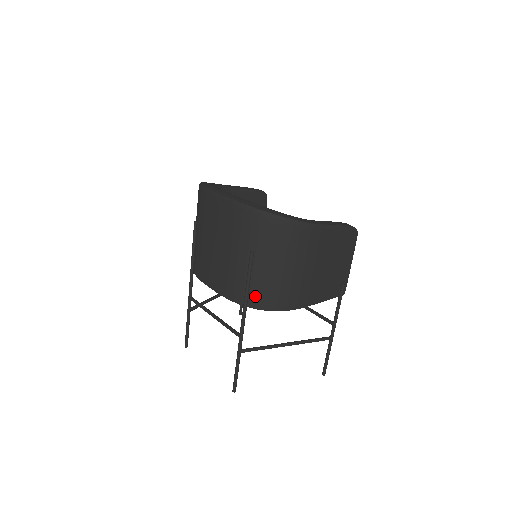
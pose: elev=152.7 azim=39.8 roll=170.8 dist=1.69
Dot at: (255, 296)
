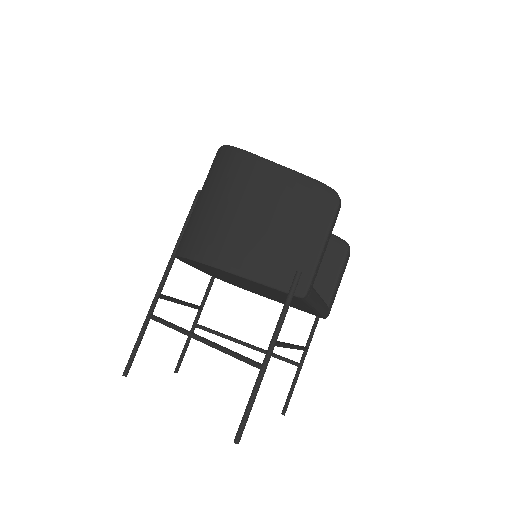
Dot at: (182, 239)
